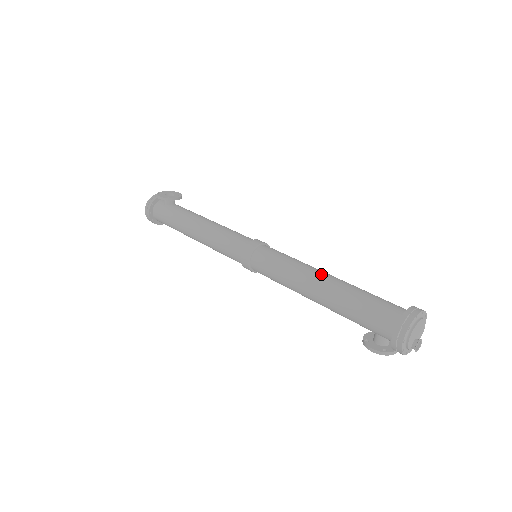
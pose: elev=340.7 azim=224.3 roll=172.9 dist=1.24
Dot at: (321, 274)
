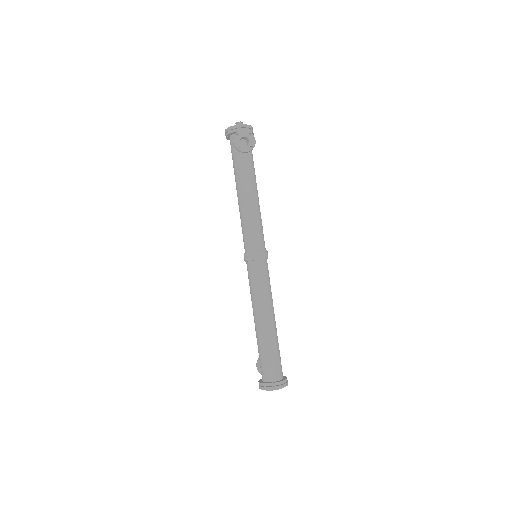
Dot at: (265, 318)
